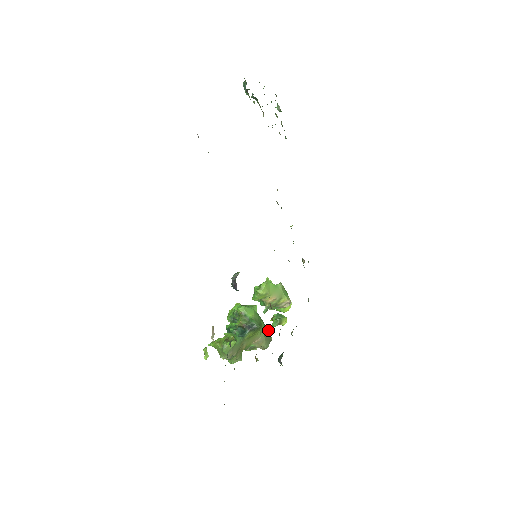
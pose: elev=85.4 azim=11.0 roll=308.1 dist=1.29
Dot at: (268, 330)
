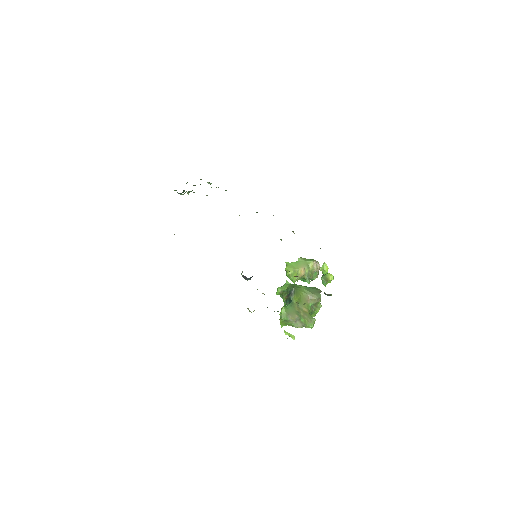
Dot at: (313, 288)
